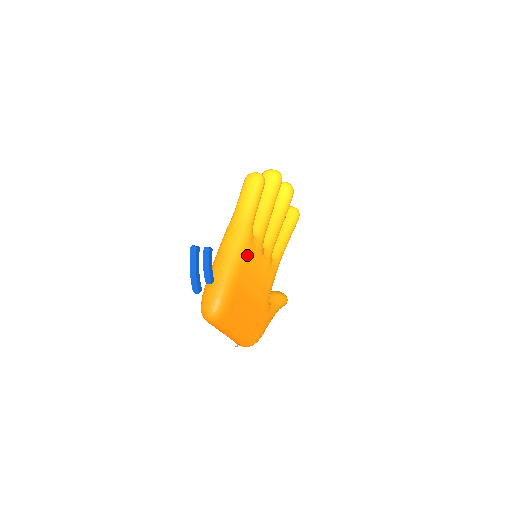
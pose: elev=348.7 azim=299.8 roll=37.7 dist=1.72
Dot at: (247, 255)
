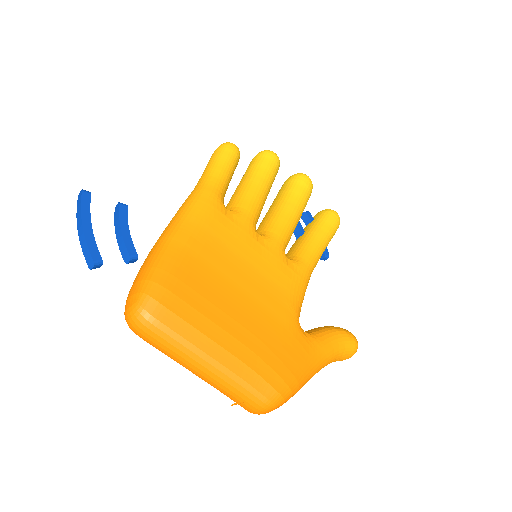
Dot at: (209, 223)
